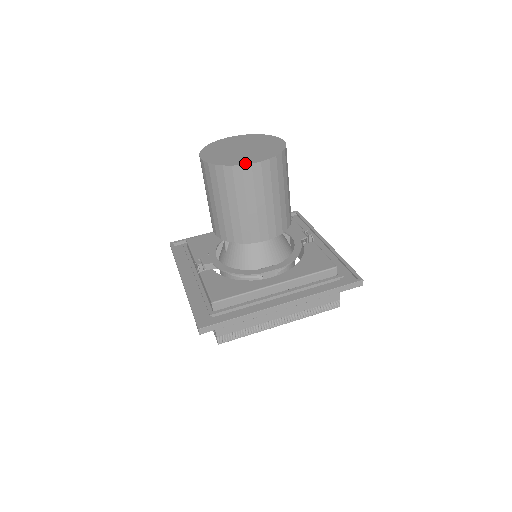
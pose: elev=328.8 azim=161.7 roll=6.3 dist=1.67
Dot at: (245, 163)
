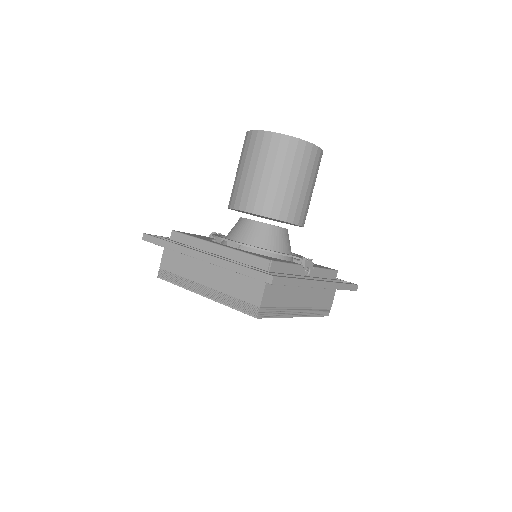
Dot at: (257, 131)
